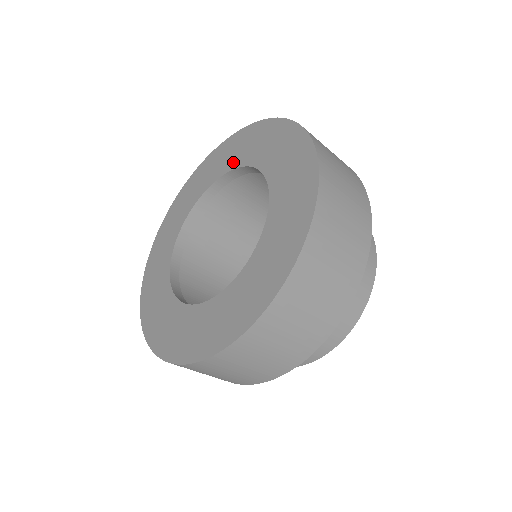
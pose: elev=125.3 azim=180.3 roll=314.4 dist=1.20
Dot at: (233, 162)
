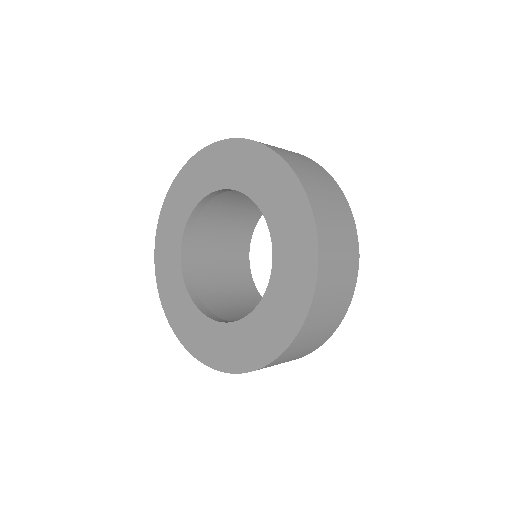
Dot at: (225, 180)
